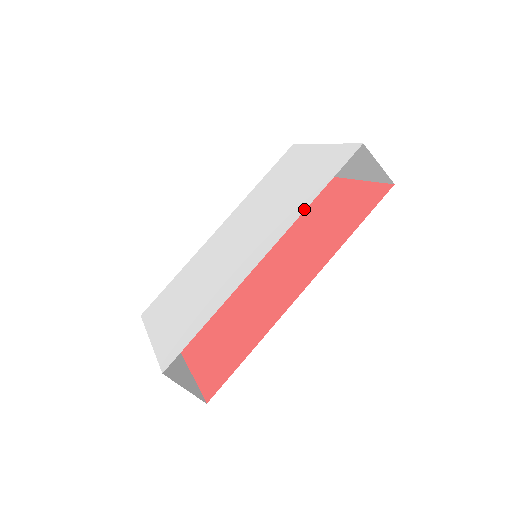
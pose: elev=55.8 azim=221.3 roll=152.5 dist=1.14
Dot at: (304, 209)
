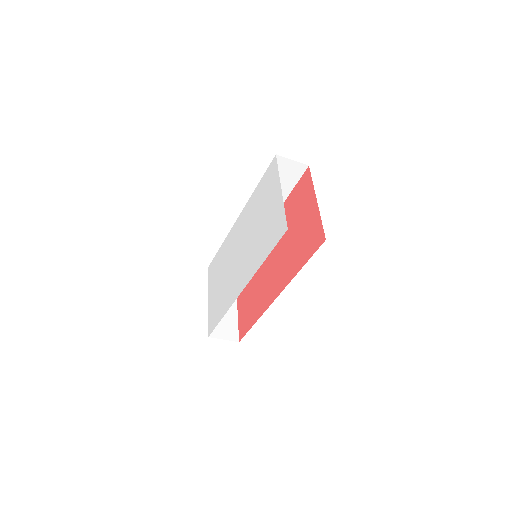
Dot at: (258, 267)
